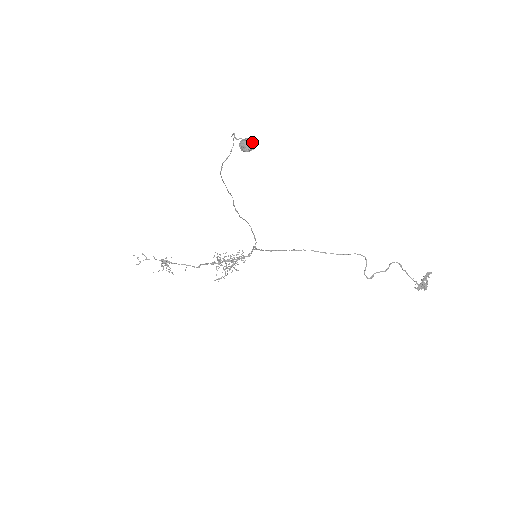
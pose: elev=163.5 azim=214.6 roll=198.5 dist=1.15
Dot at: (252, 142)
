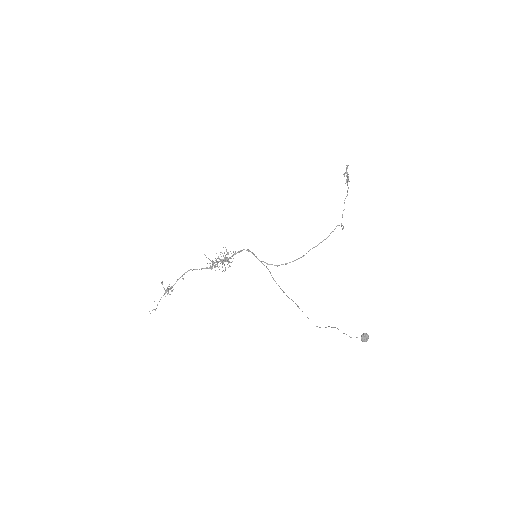
Dot at: (368, 336)
